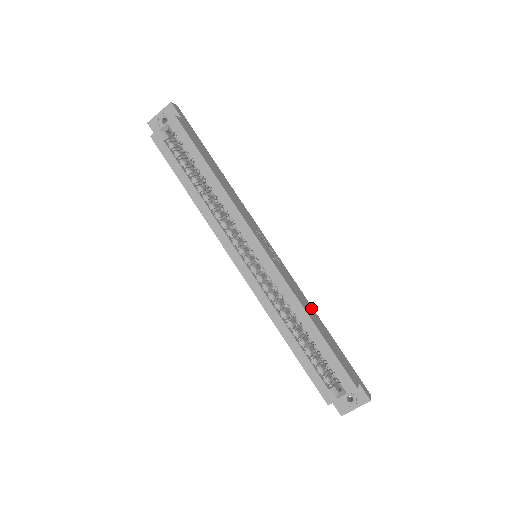
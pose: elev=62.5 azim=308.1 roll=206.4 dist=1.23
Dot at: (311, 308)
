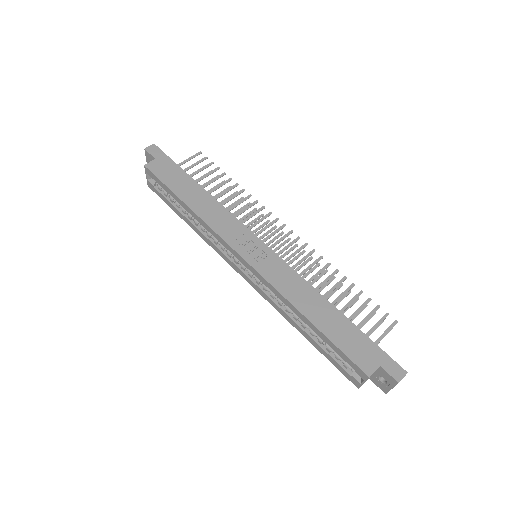
Dot at: (314, 295)
